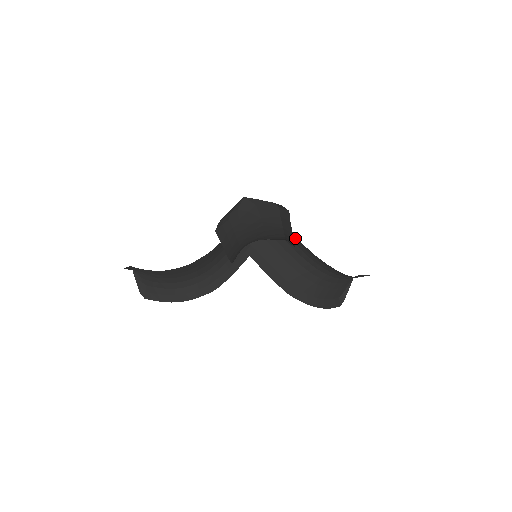
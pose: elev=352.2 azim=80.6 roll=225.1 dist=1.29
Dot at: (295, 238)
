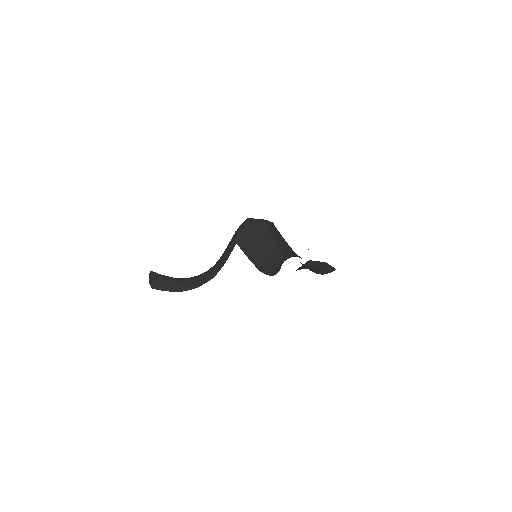
Dot at: (282, 238)
